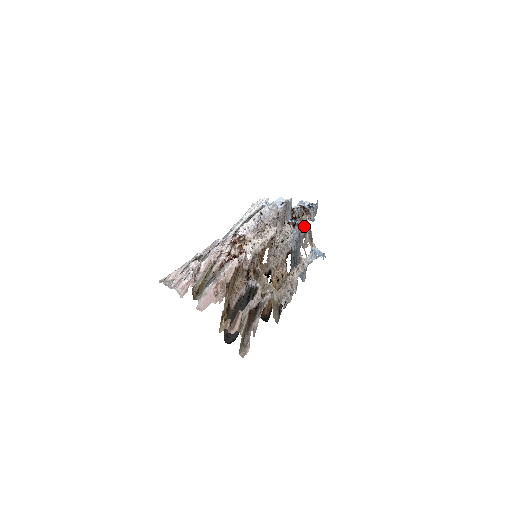
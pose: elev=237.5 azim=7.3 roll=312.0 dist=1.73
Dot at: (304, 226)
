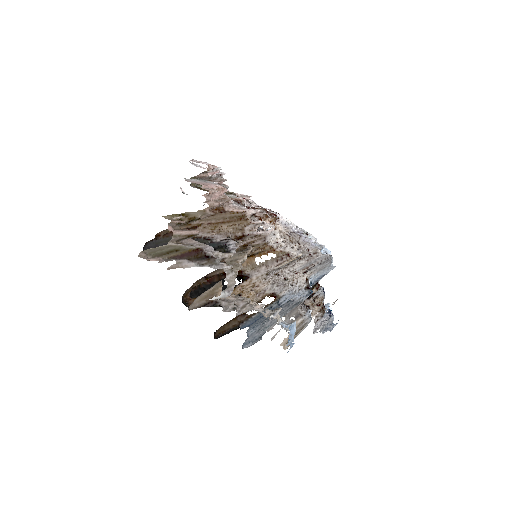
Dot at: (309, 309)
